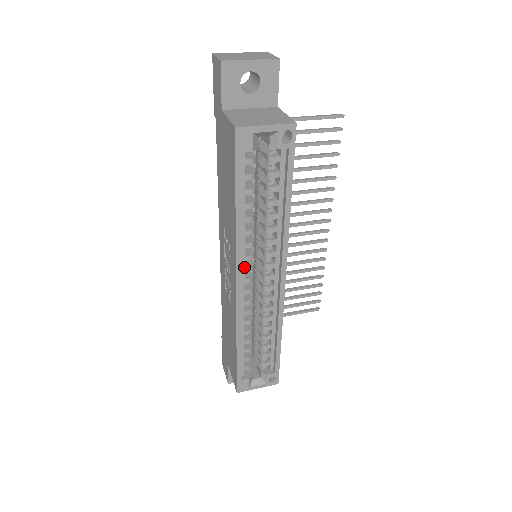
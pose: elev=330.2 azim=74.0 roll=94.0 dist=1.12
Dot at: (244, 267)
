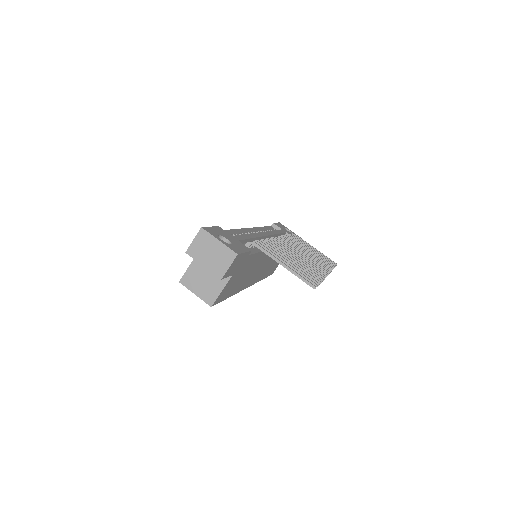
Dot at: occluded
